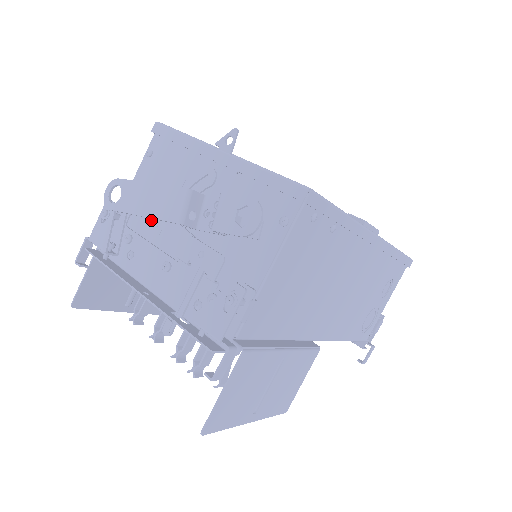
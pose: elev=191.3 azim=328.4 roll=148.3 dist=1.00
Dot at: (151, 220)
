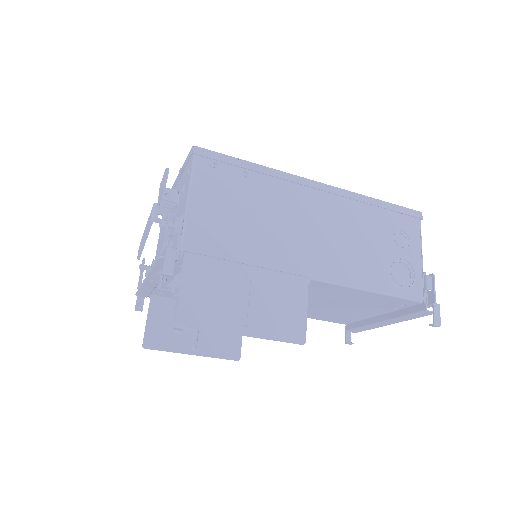
Dot at: occluded
